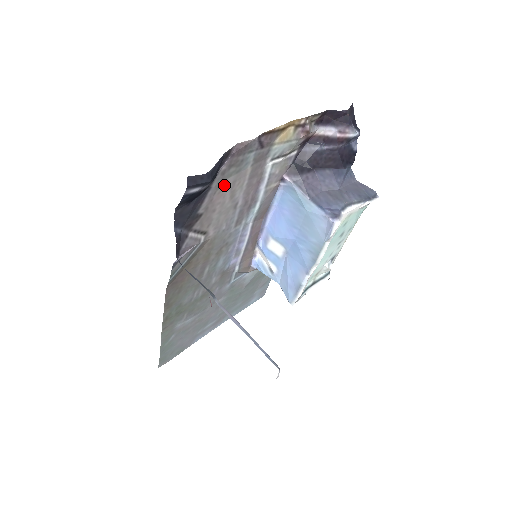
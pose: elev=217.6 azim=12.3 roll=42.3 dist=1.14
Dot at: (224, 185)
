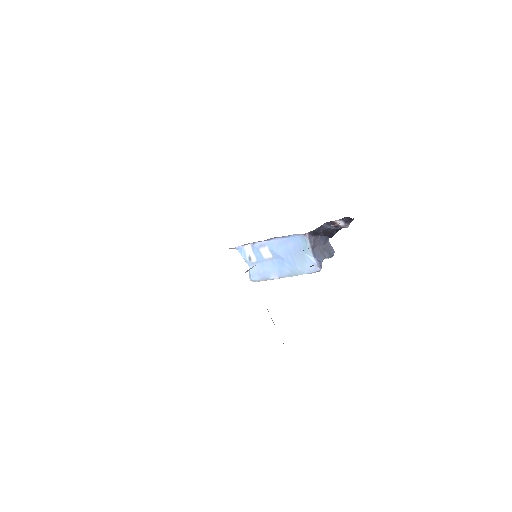
Dot at: occluded
